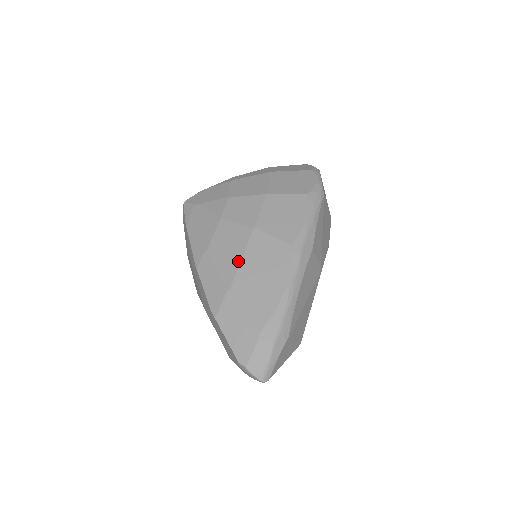
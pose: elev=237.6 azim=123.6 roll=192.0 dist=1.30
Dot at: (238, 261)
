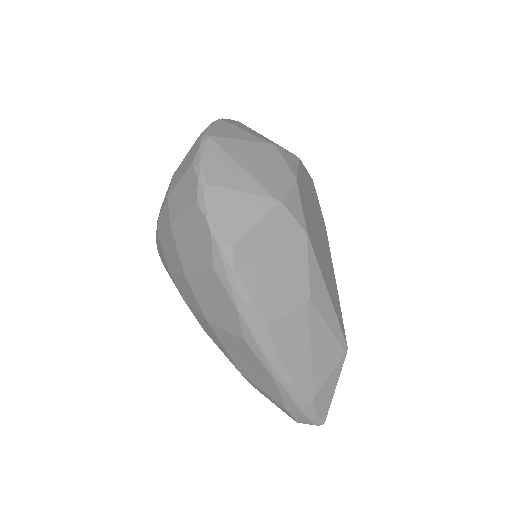
Dot at: (224, 350)
